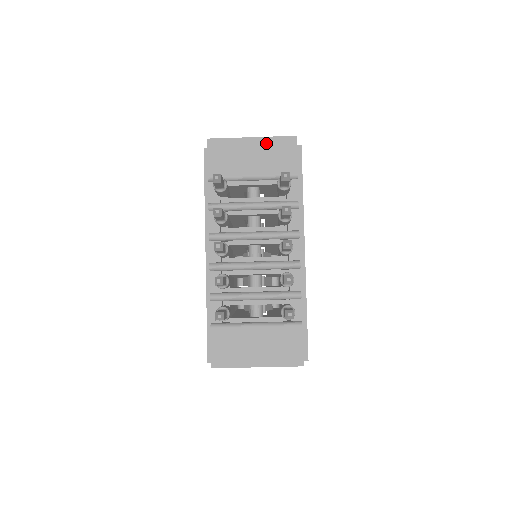
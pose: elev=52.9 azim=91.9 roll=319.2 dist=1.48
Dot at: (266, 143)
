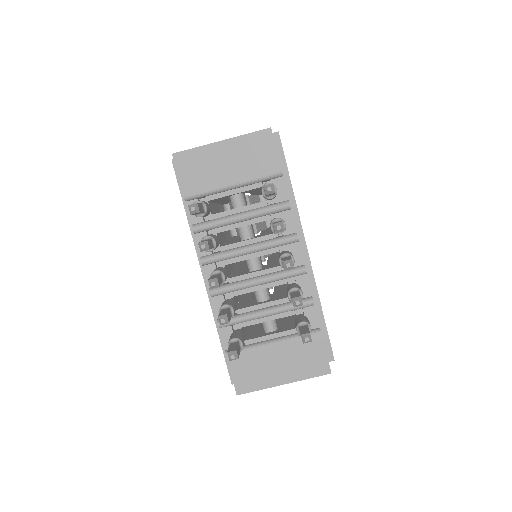
Dot at: (239, 144)
